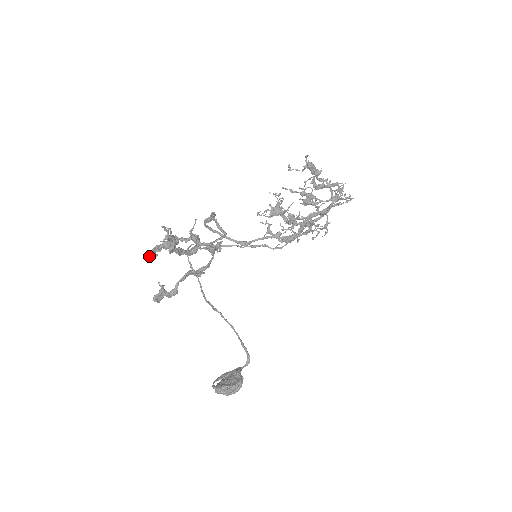
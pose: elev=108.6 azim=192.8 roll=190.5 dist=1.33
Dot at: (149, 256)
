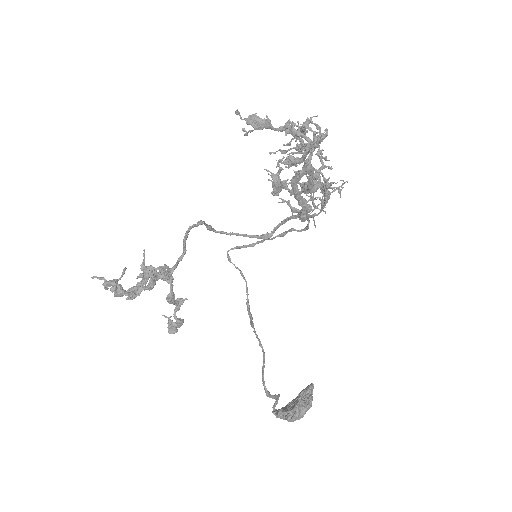
Dot at: (129, 297)
